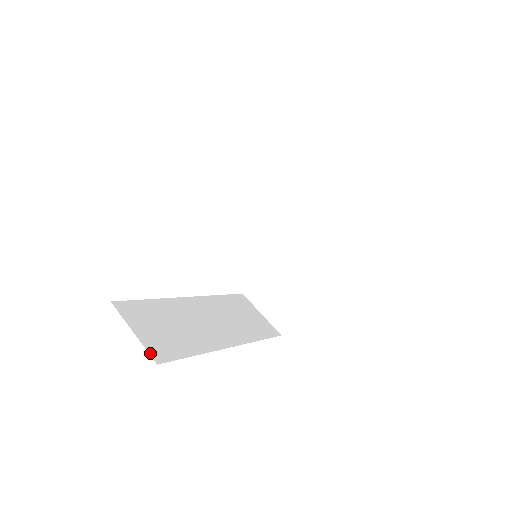
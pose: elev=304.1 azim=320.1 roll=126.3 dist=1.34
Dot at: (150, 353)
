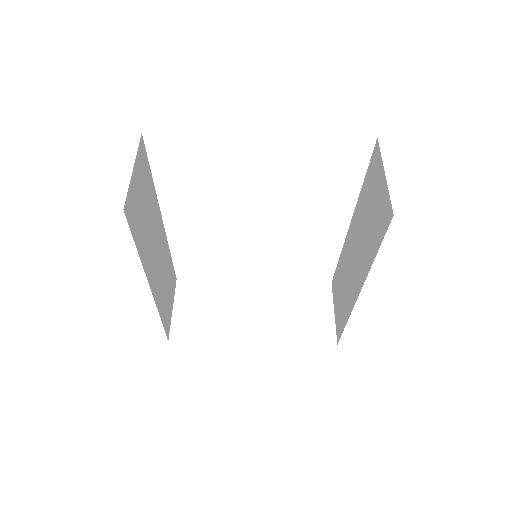
Dot at: (127, 197)
